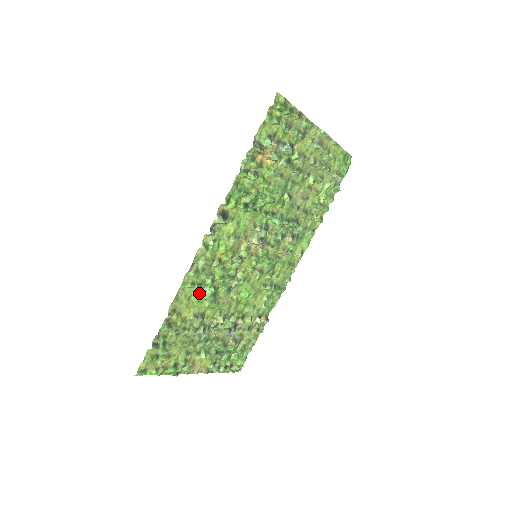
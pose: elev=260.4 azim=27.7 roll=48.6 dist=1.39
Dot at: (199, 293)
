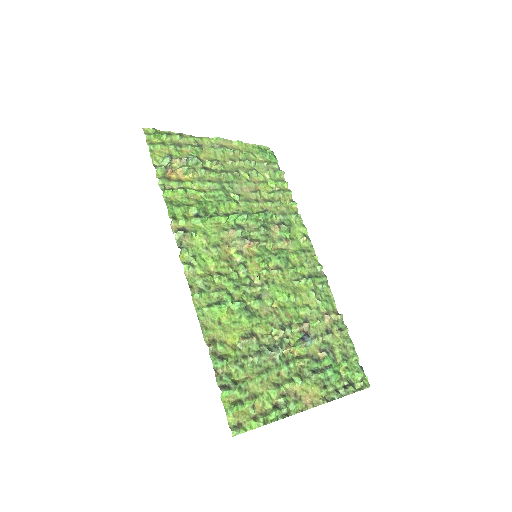
Dot at: (226, 313)
